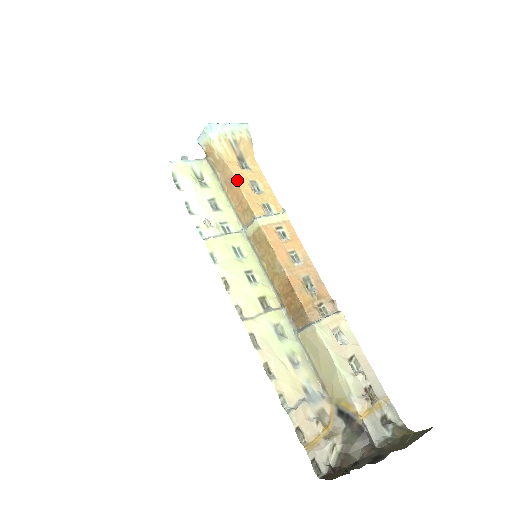
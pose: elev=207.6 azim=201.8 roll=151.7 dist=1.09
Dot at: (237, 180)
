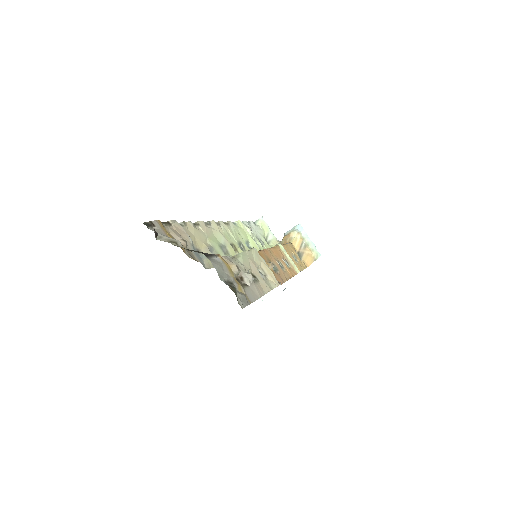
Dot at: (288, 244)
